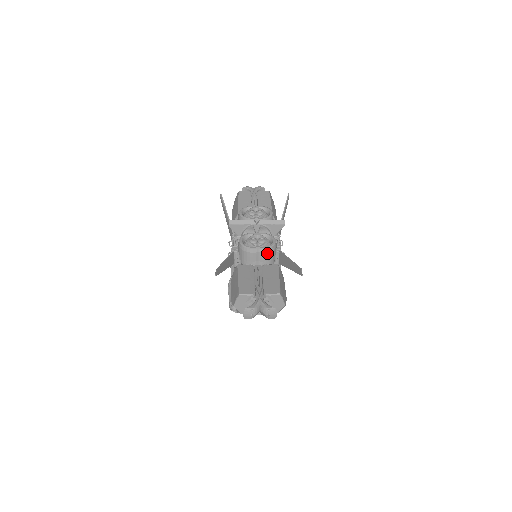
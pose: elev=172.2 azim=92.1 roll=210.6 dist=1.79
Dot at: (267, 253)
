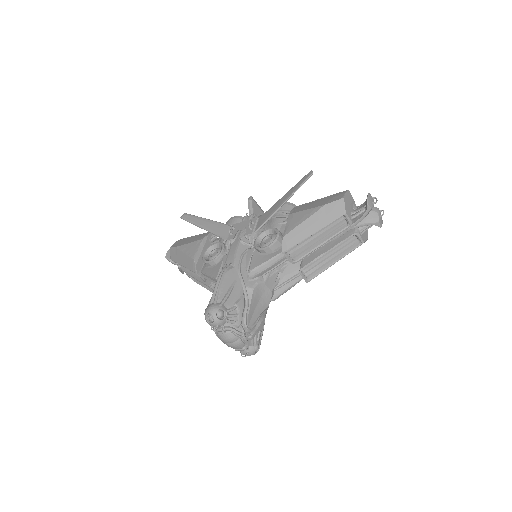
Dot at: occluded
